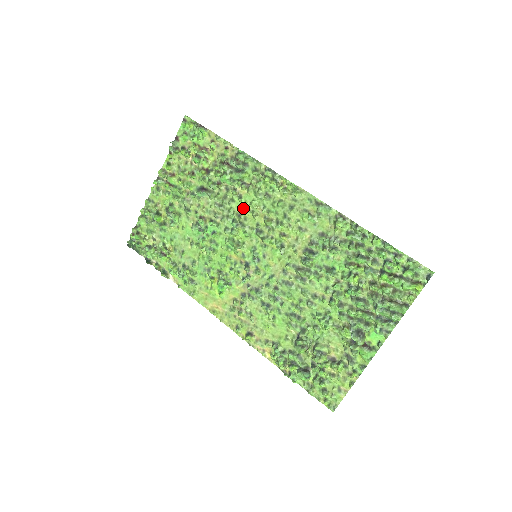
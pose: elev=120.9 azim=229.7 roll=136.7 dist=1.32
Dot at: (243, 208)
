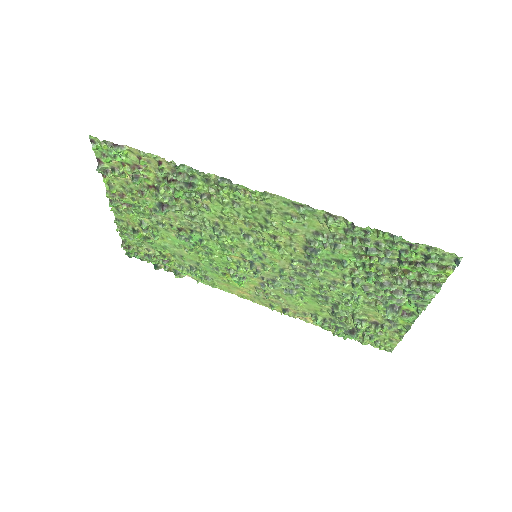
Dot at: (216, 217)
